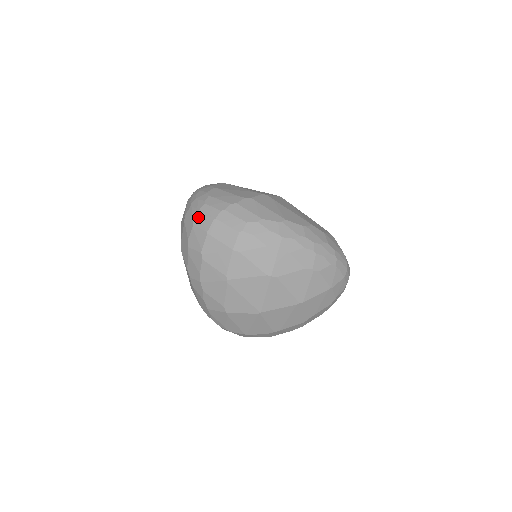
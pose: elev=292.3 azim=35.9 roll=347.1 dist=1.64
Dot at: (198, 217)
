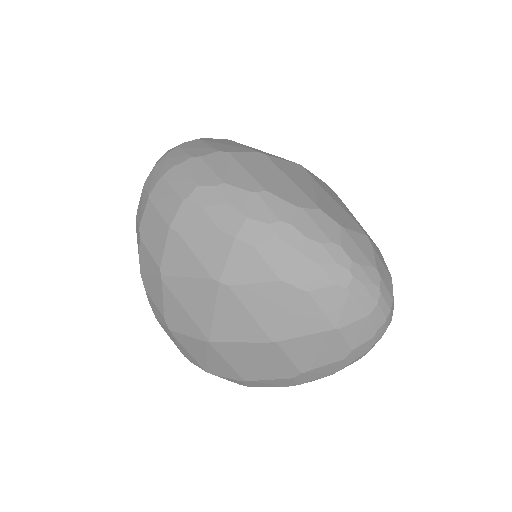
Dot at: (150, 174)
